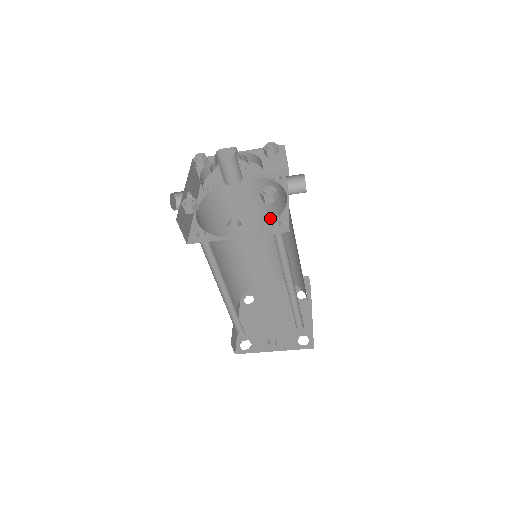
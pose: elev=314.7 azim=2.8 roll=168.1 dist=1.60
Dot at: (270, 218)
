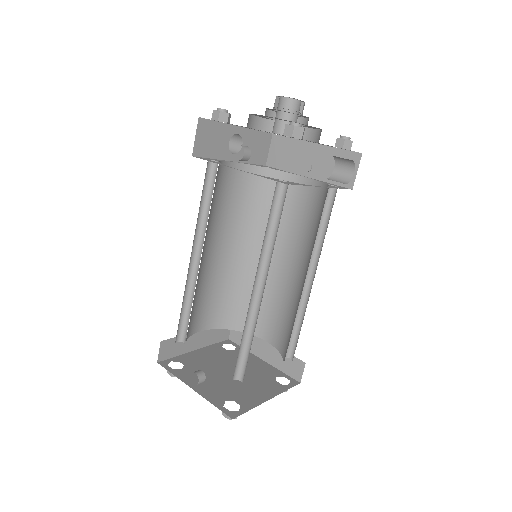
Dot at: (304, 243)
